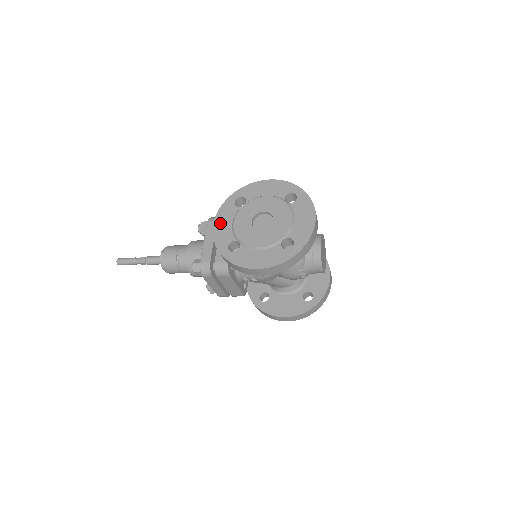
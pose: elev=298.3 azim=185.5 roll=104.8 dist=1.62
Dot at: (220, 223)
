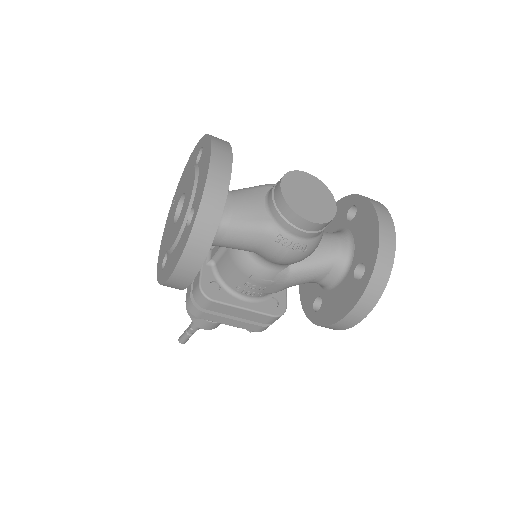
Dot at: (162, 243)
